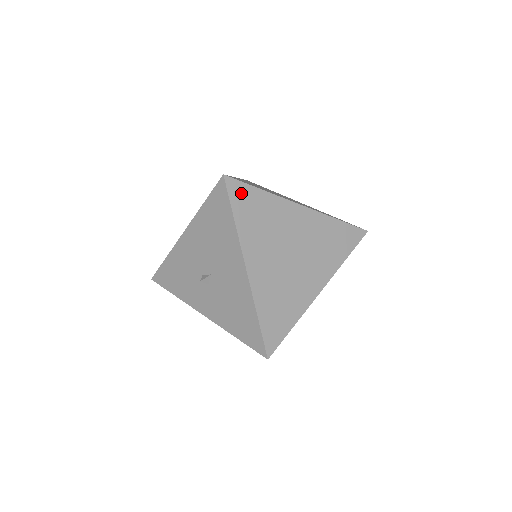
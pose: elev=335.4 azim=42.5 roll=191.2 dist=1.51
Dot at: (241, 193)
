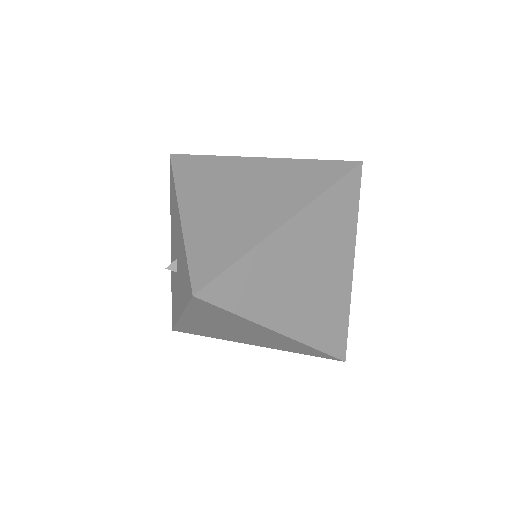
Dot at: (186, 162)
